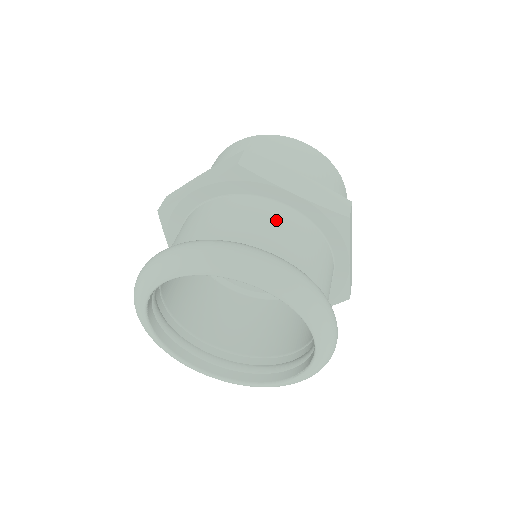
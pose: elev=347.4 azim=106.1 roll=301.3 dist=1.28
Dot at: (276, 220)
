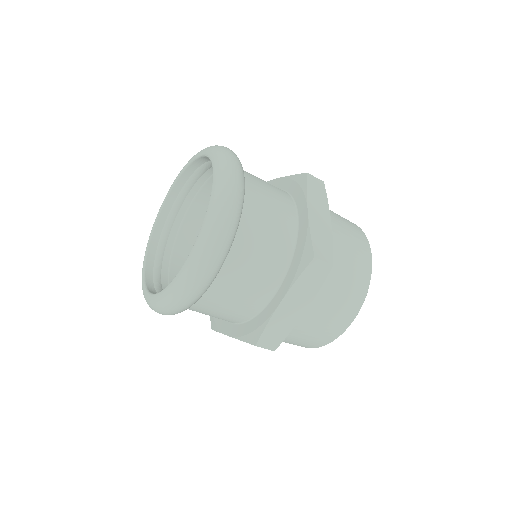
Dot at: occluded
